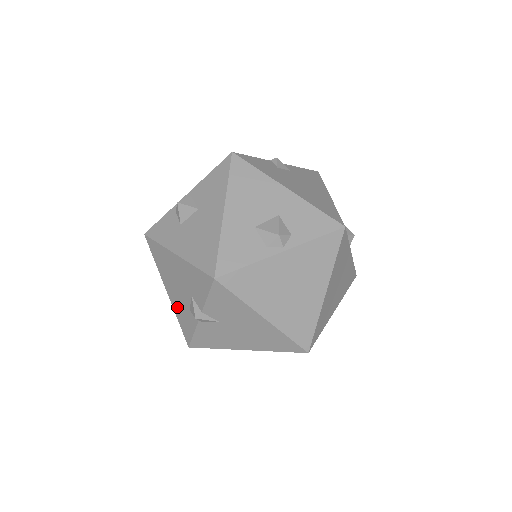
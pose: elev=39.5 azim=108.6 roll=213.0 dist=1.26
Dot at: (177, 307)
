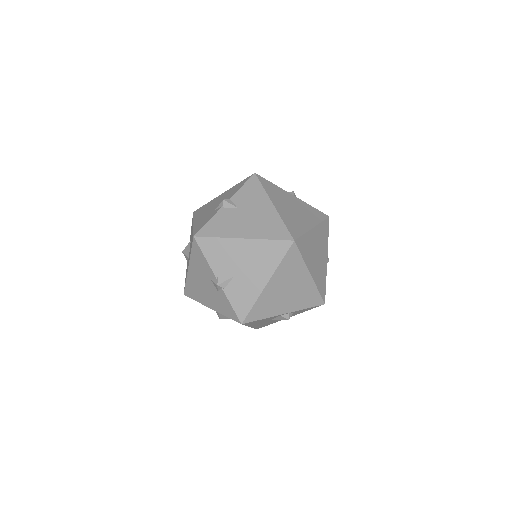
Dot at: (200, 221)
